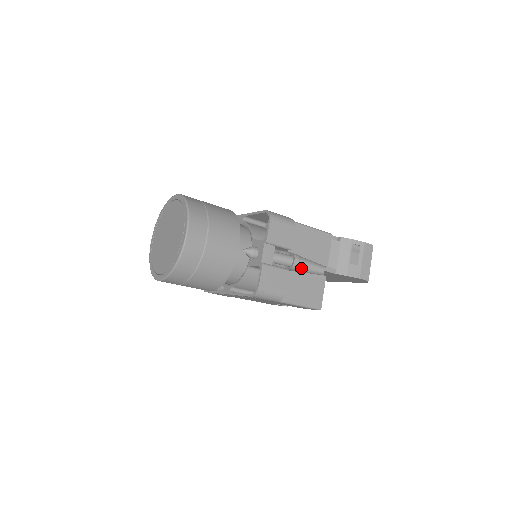
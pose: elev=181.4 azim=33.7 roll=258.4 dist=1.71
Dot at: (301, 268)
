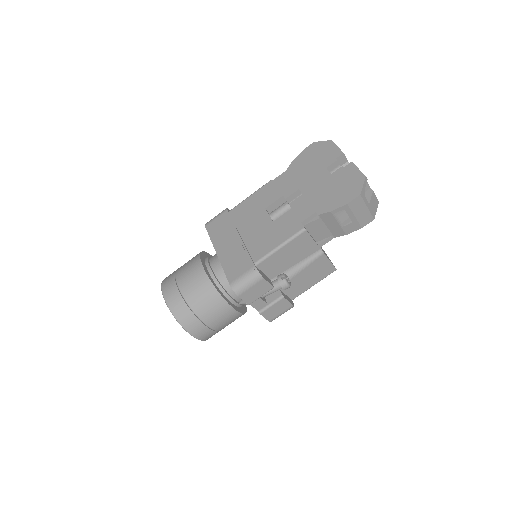
Dot at: (297, 264)
